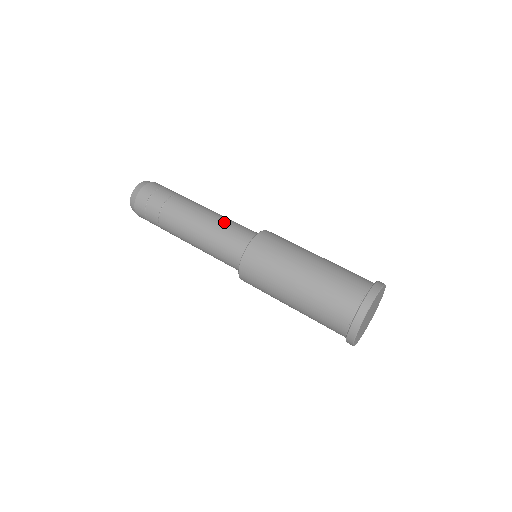
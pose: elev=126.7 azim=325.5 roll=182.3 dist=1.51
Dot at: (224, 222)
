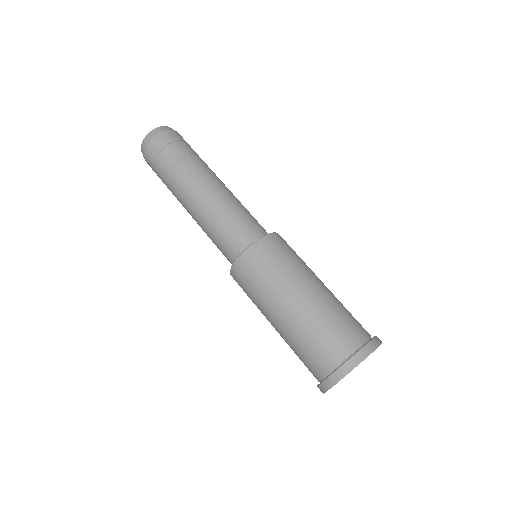
Dot at: (237, 206)
